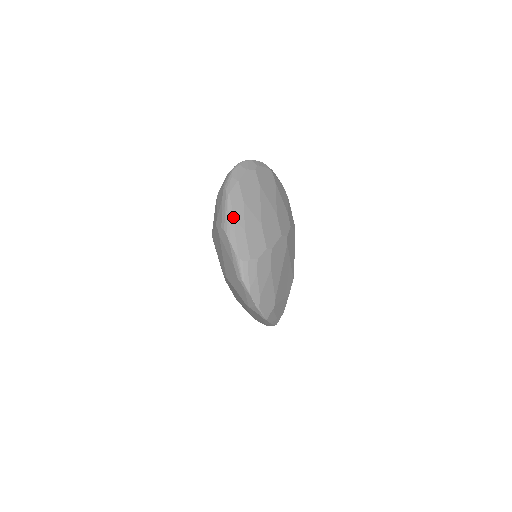
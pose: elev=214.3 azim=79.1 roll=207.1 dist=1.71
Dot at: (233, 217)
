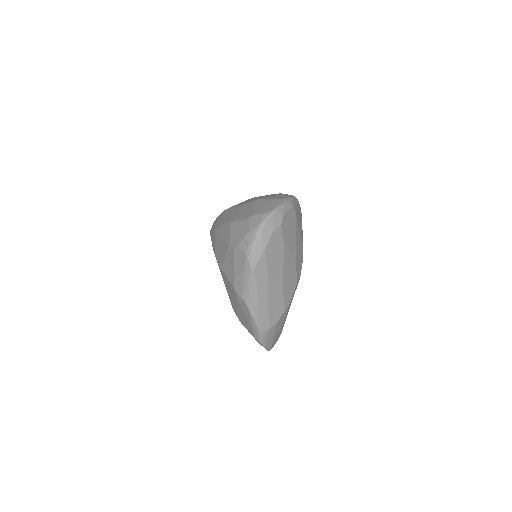
Dot at: (257, 293)
